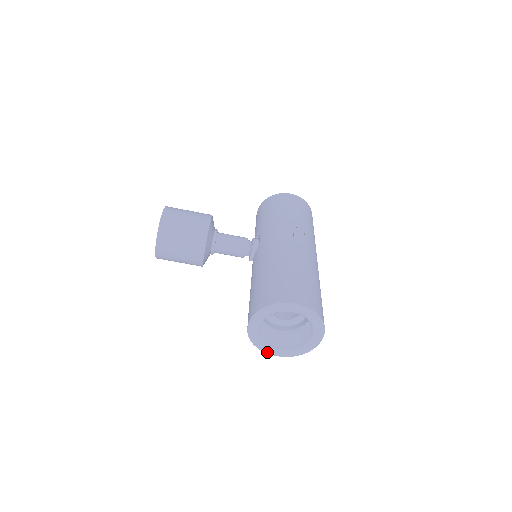
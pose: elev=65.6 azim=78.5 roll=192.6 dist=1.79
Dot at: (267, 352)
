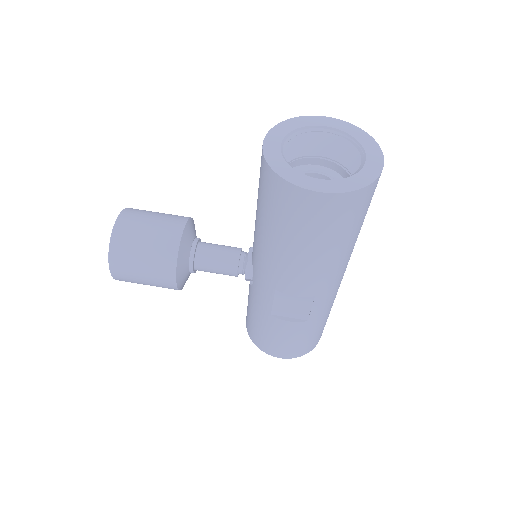
Dot at: (300, 185)
